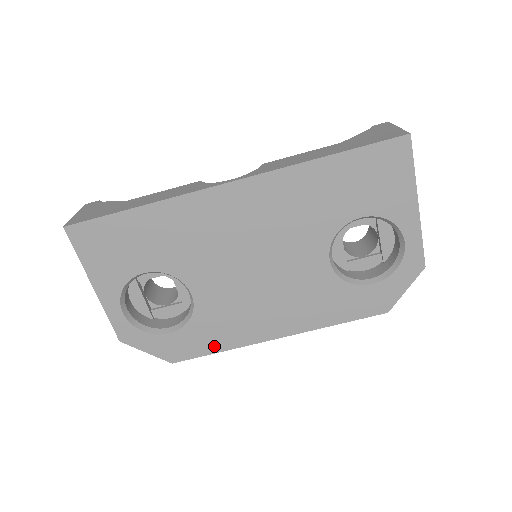
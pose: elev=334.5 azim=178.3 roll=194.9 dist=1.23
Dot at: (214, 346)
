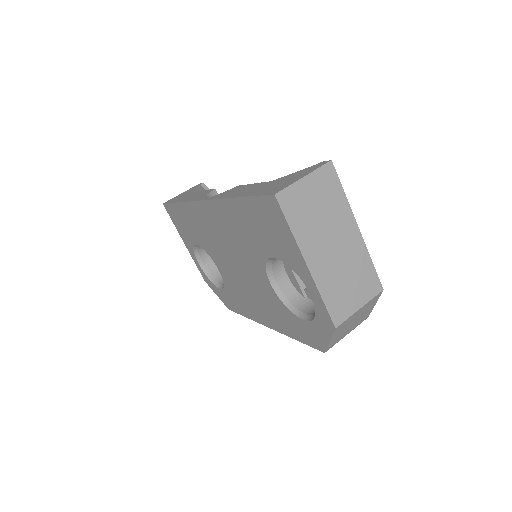
Dot at: (241, 311)
